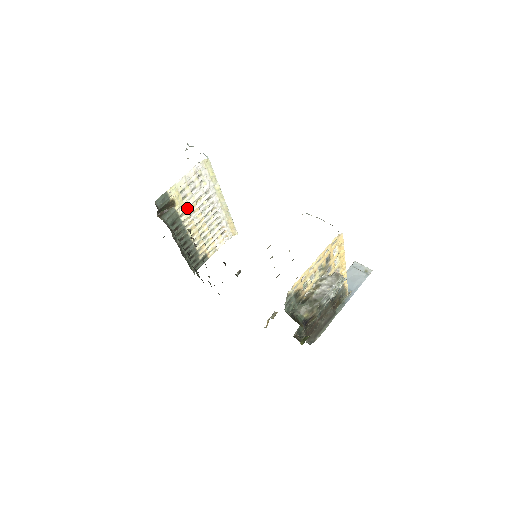
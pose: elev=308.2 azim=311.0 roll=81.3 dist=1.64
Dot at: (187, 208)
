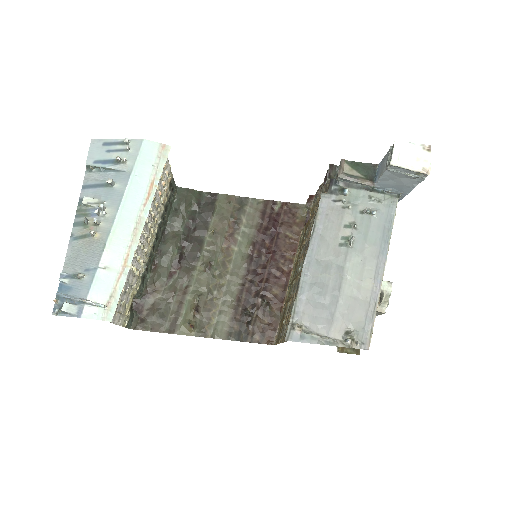
Dot at: (137, 278)
